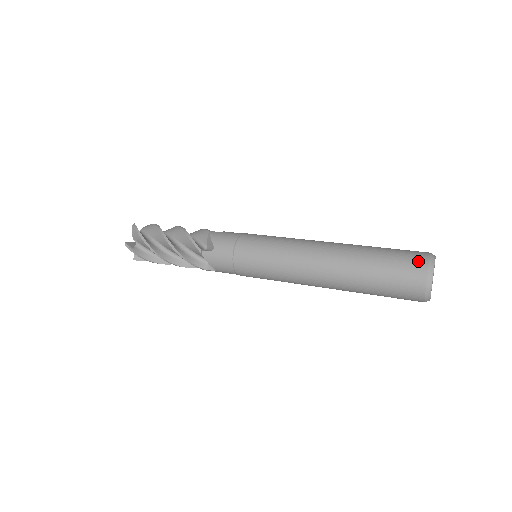
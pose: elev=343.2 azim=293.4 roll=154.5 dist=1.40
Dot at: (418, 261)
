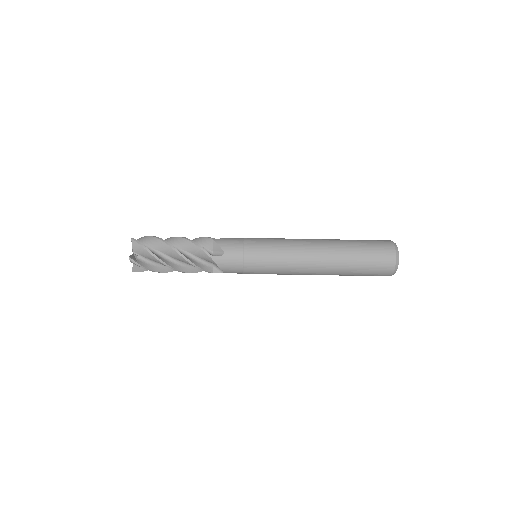
Dot at: (388, 247)
